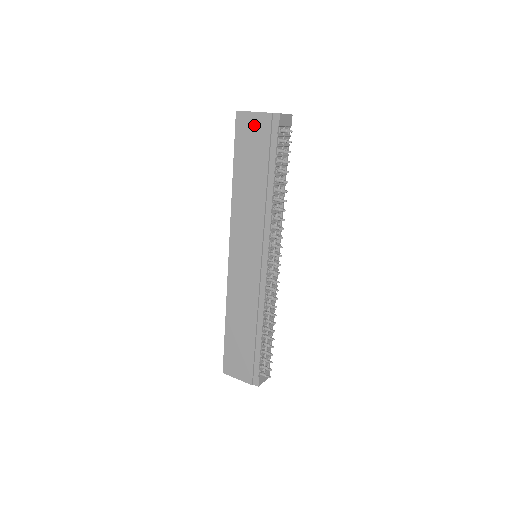
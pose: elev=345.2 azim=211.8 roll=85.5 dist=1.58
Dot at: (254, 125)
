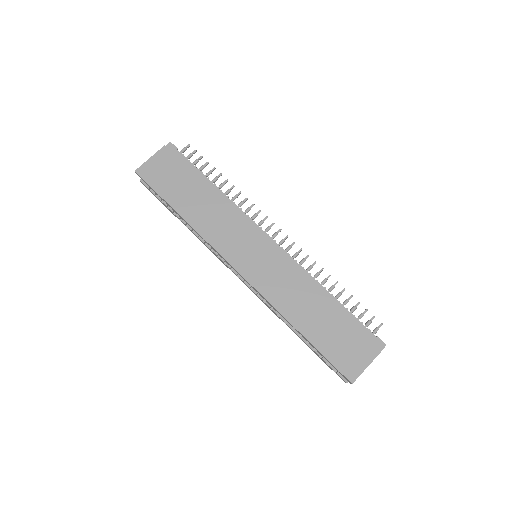
Dot at: (159, 165)
